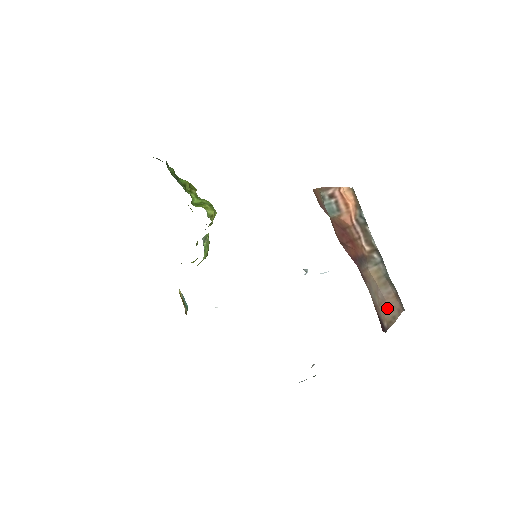
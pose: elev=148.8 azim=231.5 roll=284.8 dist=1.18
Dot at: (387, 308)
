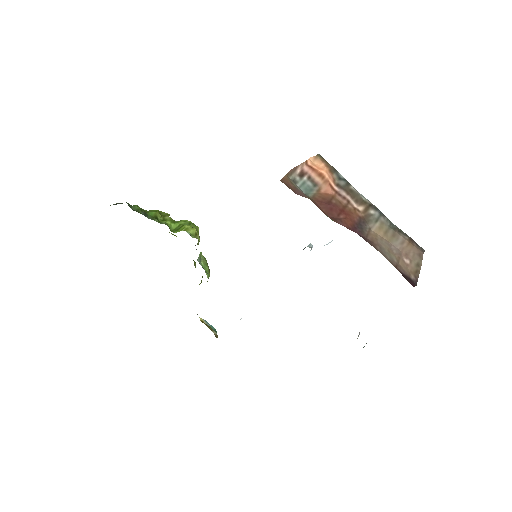
Dot at: (407, 259)
